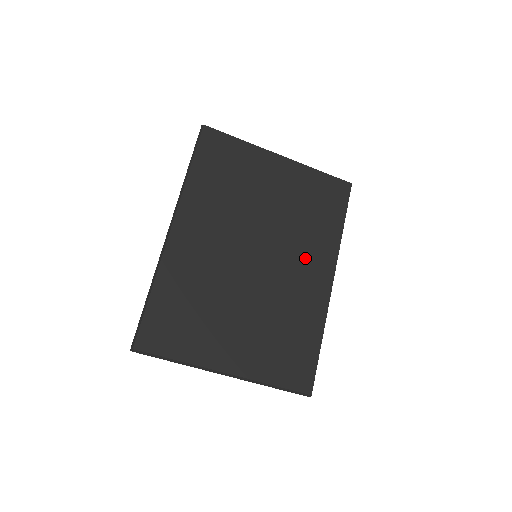
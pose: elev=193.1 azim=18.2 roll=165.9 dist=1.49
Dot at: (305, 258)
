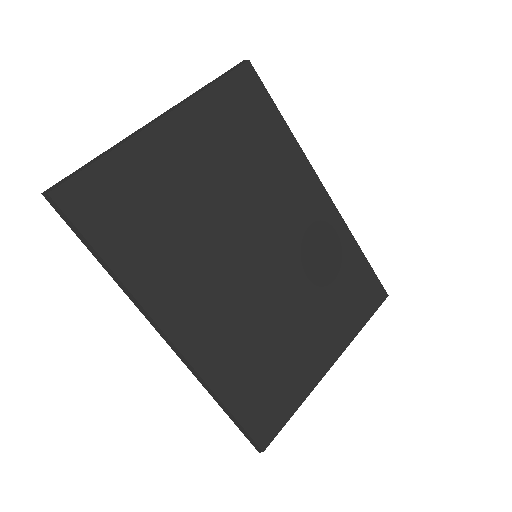
Dot at: (289, 200)
